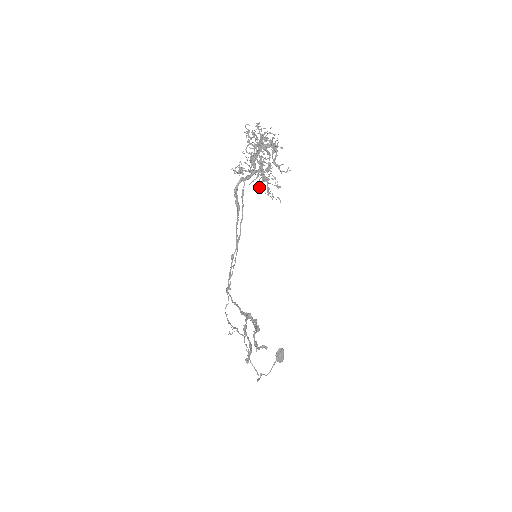
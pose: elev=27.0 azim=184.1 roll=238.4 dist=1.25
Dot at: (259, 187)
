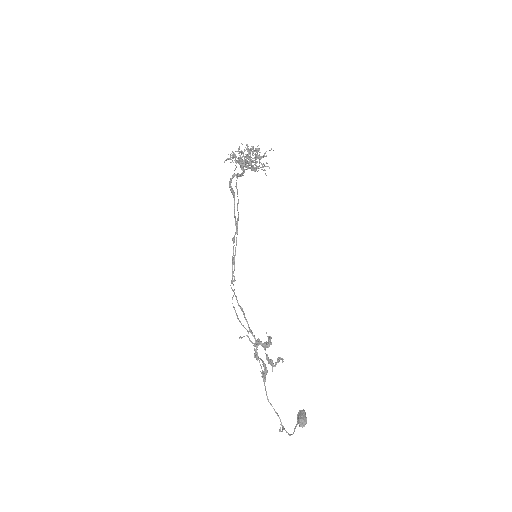
Dot at: (249, 162)
